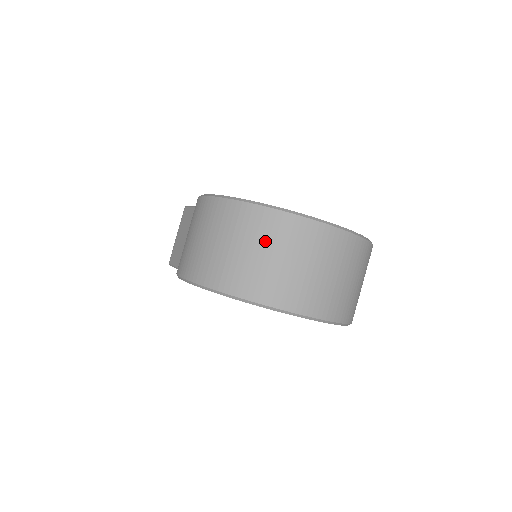
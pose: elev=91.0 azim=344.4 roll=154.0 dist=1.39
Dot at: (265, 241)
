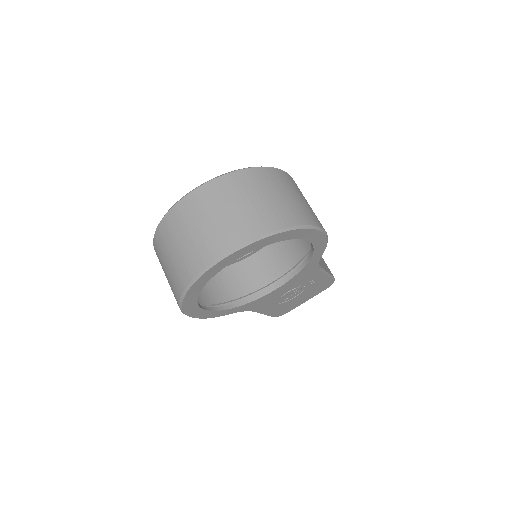
Dot at: (166, 249)
